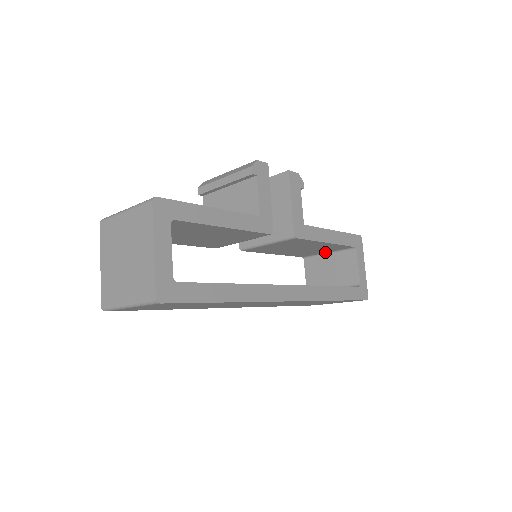
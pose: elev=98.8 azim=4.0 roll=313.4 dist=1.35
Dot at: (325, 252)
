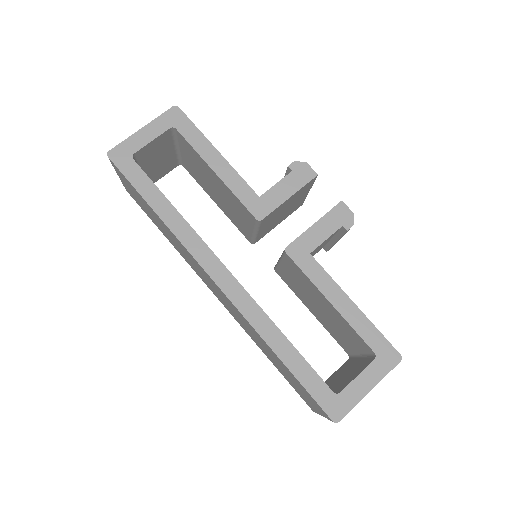
Dot at: (359, 352)
